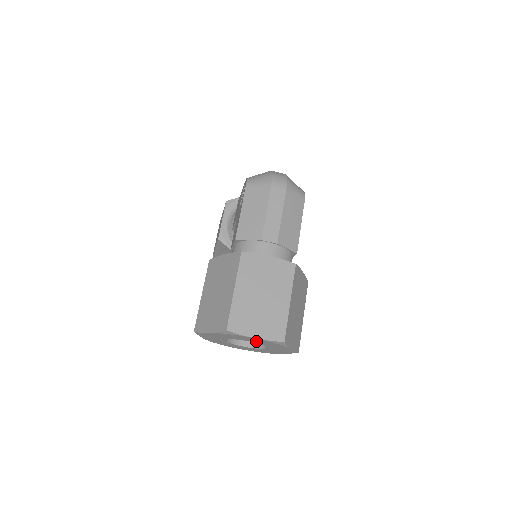
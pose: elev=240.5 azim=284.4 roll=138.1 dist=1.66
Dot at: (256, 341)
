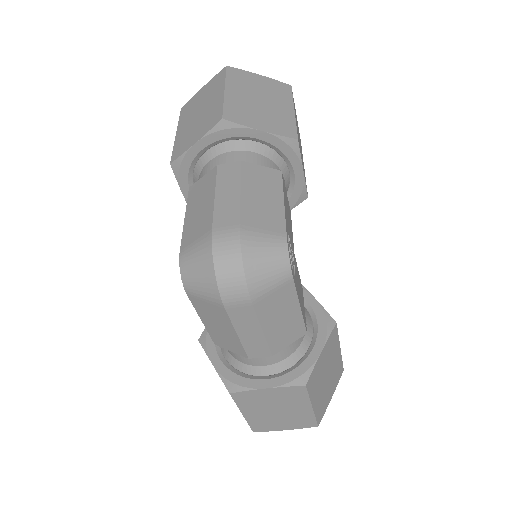
Dot at: occluded
